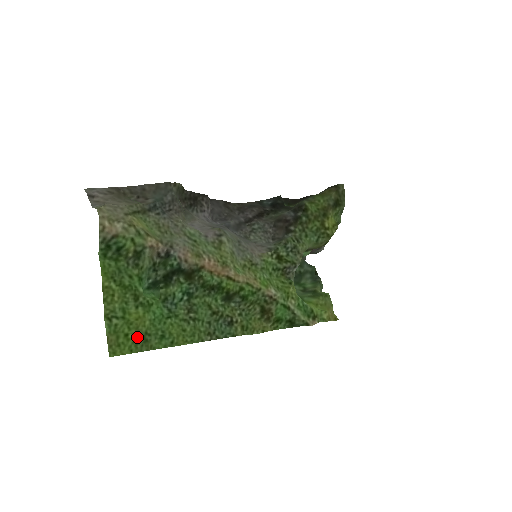
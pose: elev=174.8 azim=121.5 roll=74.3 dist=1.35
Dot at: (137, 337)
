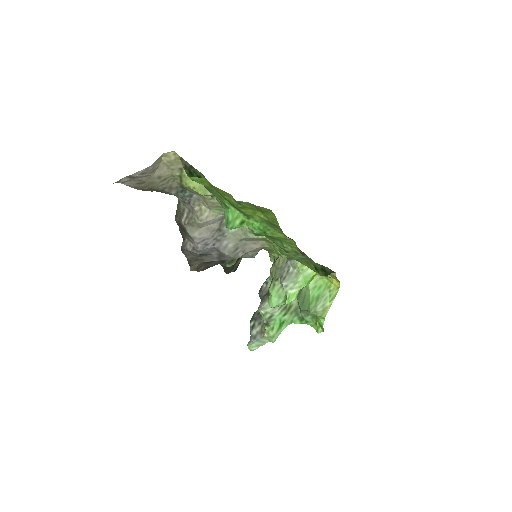
Dot at: (268, 219)
